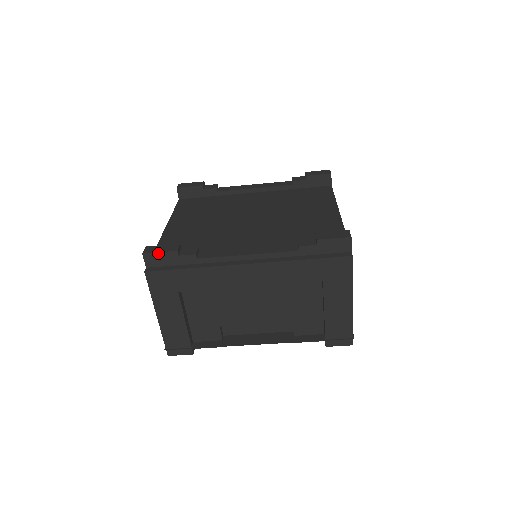
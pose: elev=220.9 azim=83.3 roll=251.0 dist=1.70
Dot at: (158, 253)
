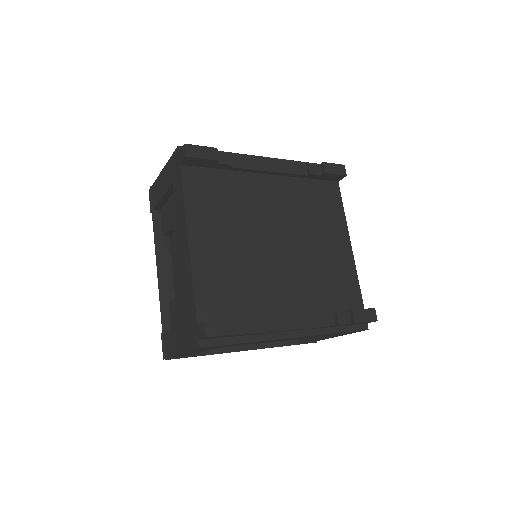
Dot at: (222, 336)
